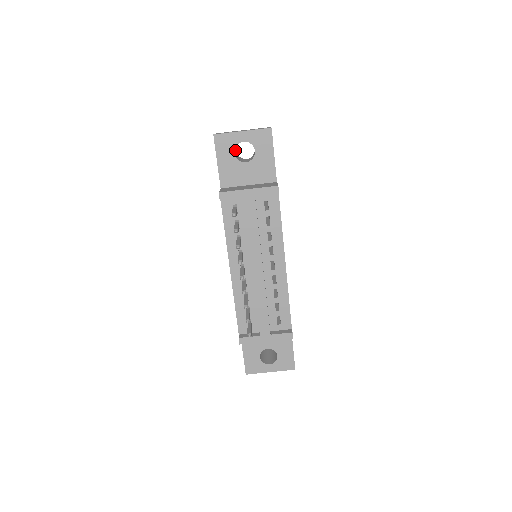
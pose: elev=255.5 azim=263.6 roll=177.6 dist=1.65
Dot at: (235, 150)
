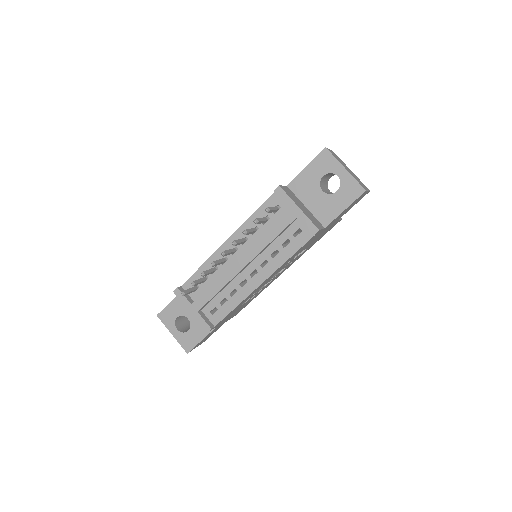
Dot at: (328, 175)
